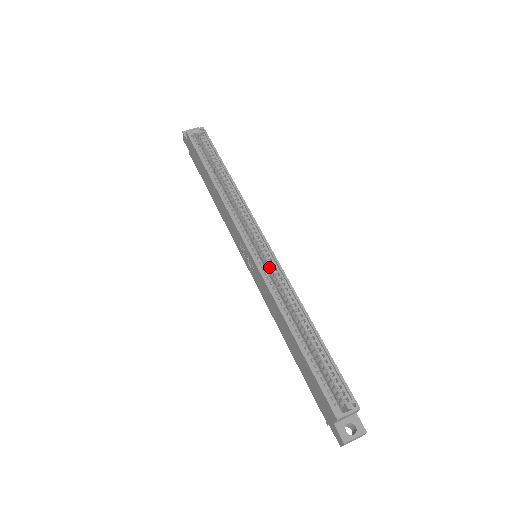
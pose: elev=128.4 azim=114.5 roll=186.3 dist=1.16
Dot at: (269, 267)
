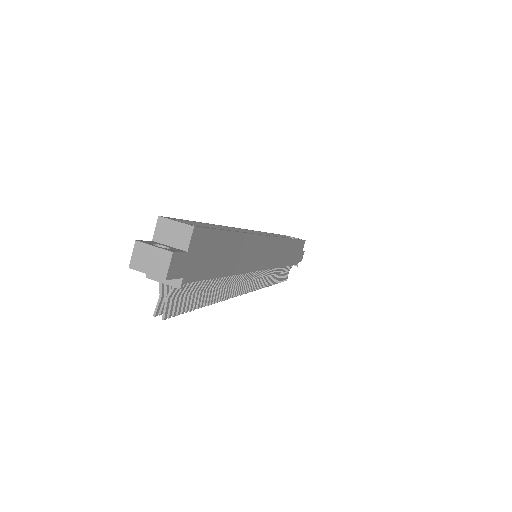
Dot at: occluded
